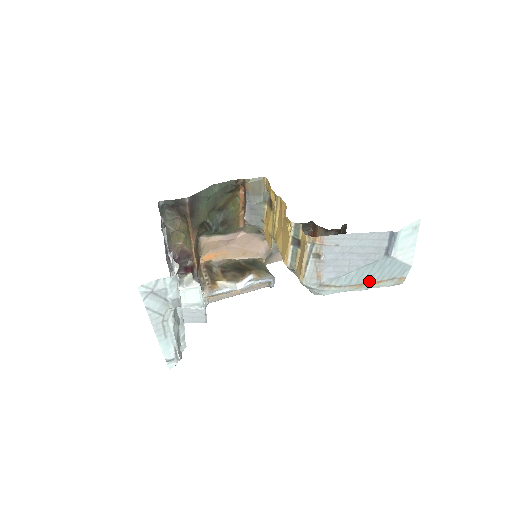
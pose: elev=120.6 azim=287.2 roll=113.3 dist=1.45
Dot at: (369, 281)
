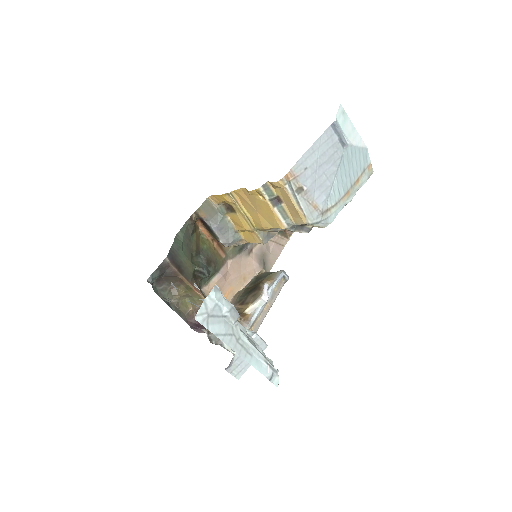
Dot at: (351, 184)
